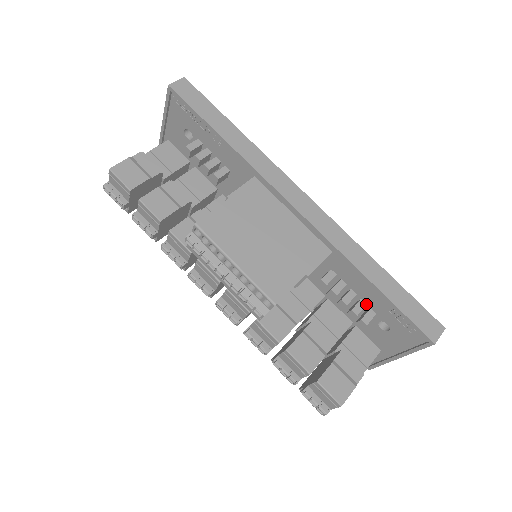
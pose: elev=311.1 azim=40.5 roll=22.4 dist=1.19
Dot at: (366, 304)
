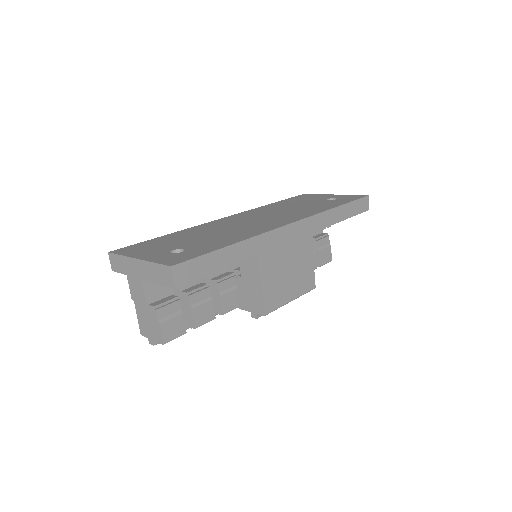
Dot at: occluded
